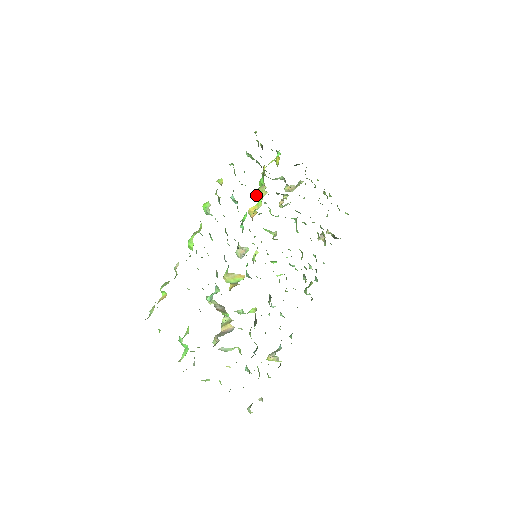
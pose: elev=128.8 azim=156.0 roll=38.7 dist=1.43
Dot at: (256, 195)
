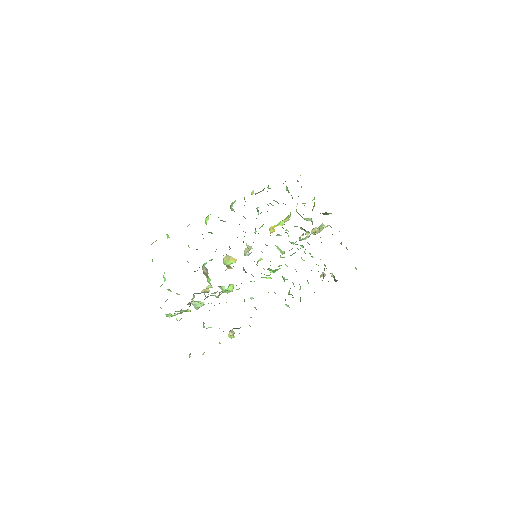
Dot at: occluded
